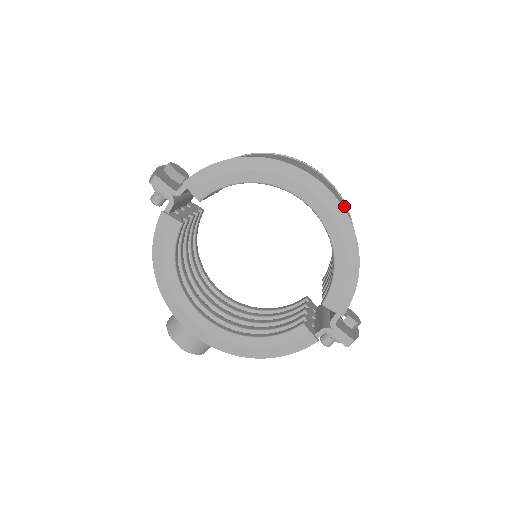
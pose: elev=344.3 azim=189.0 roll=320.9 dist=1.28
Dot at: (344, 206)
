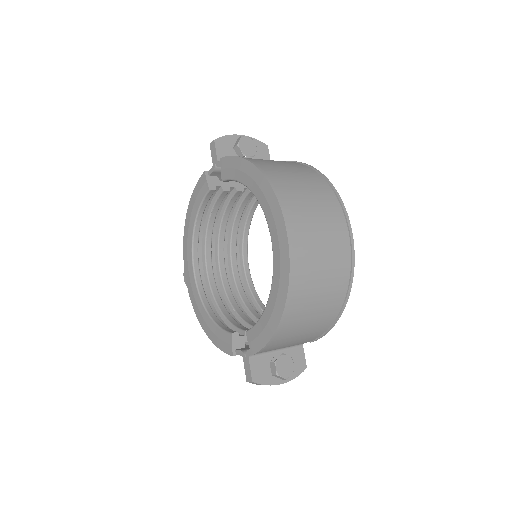
Dot at: (327, 270)
